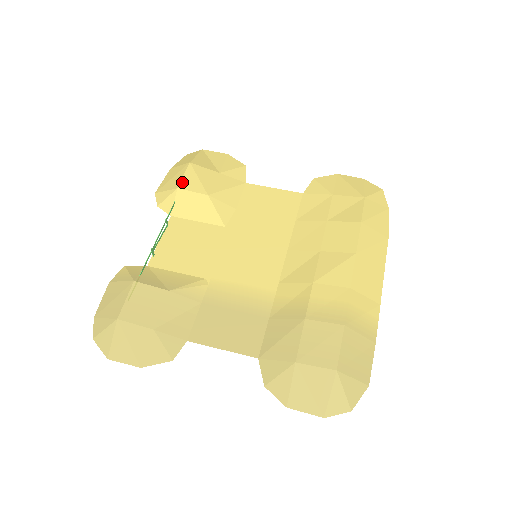
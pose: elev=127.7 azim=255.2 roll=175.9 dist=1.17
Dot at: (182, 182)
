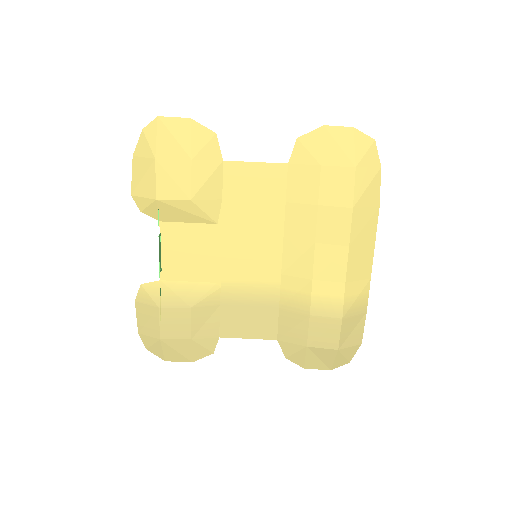
Dot at: (158, 190)
